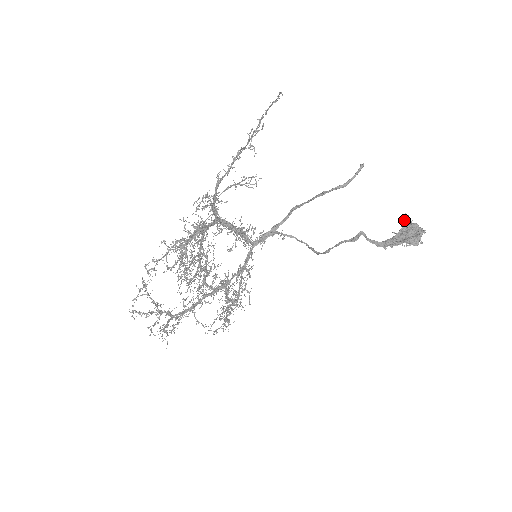
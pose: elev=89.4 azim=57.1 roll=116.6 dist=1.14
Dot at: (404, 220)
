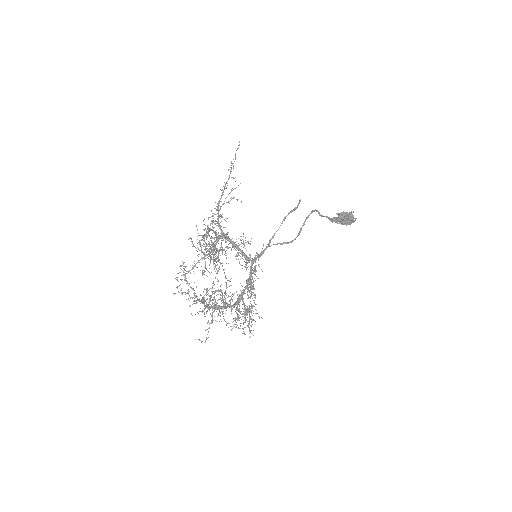
Dot at: (339, 214)
